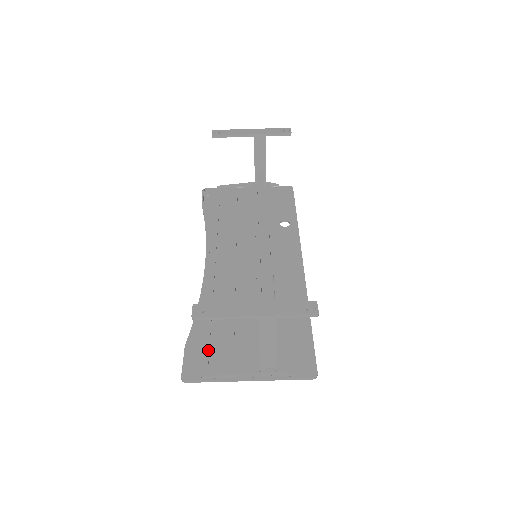
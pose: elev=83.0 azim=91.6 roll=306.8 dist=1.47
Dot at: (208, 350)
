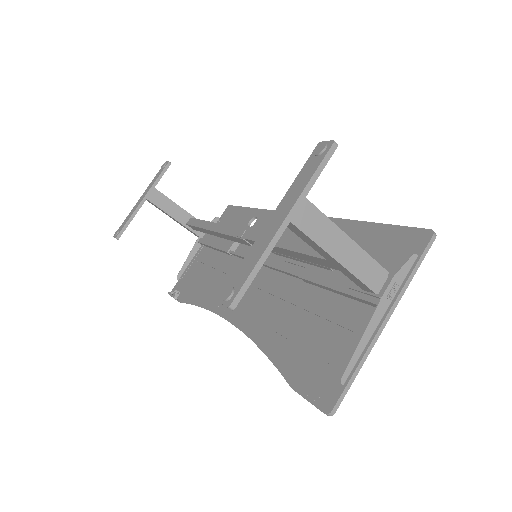
Dot at: (315, 360)
